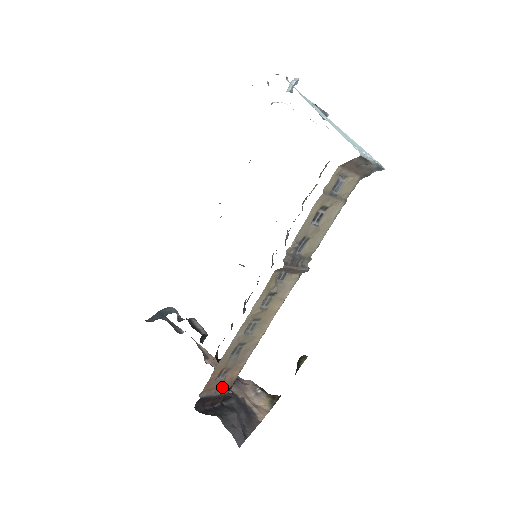
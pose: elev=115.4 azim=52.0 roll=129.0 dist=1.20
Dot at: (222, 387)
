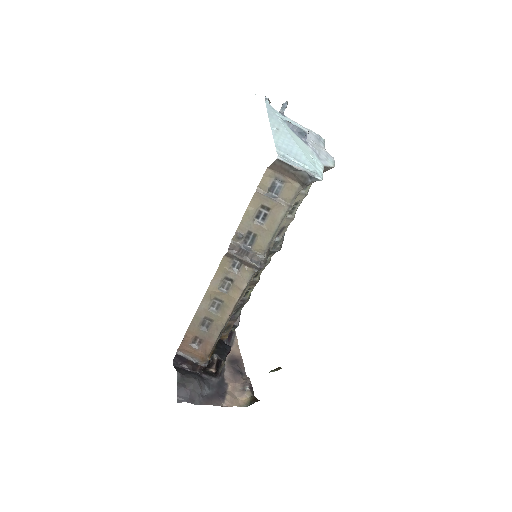
Dot at: (198, 356)
